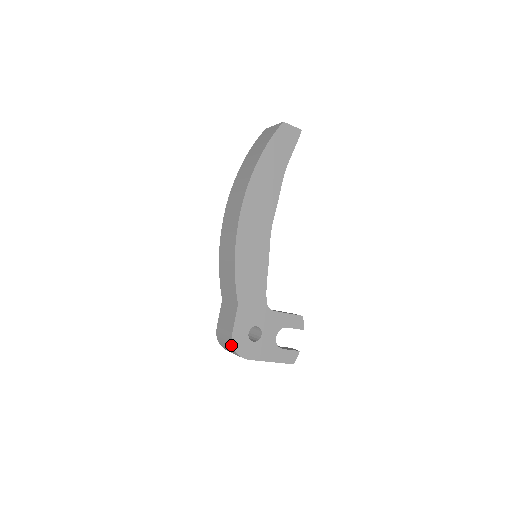
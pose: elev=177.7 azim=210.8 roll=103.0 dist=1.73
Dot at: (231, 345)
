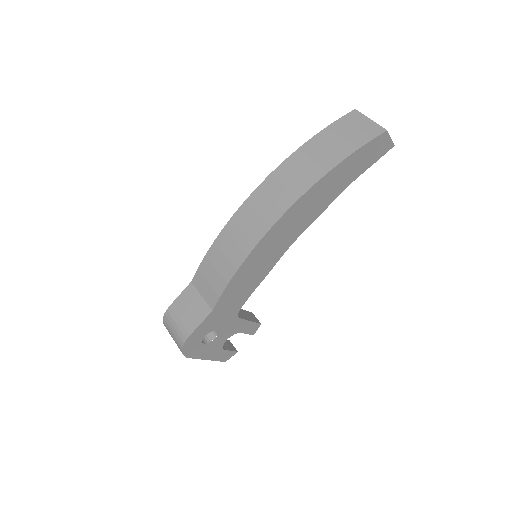
Dot at: (181, 343)
